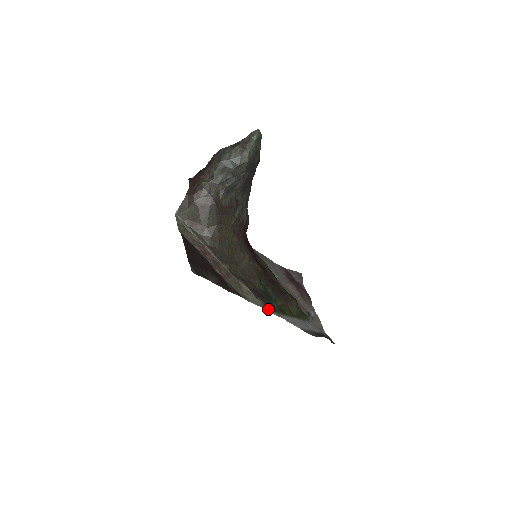
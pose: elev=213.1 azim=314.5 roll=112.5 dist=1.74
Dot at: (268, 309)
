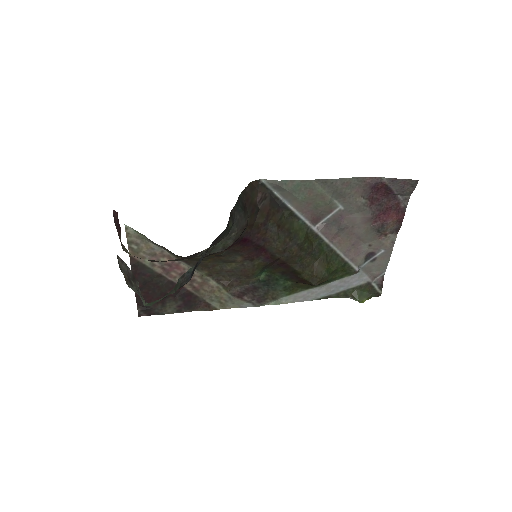
Dot at: (257, 305)
